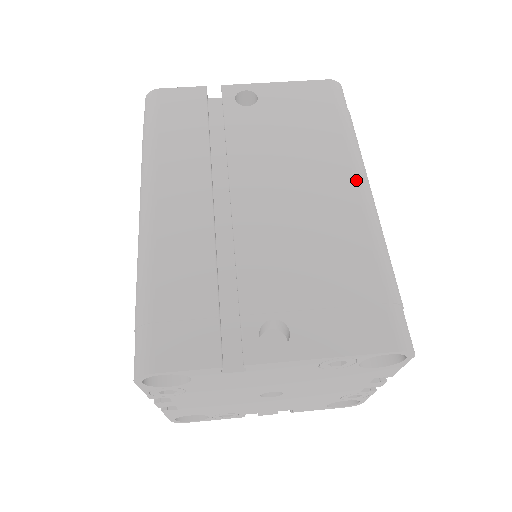
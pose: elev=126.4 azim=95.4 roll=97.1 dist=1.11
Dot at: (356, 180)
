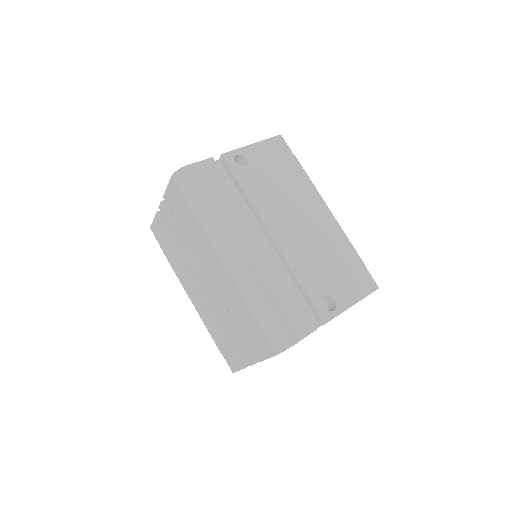
Dot at: (322, 204)
